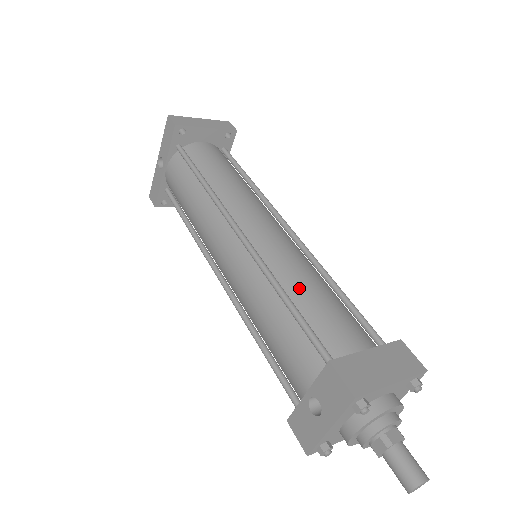
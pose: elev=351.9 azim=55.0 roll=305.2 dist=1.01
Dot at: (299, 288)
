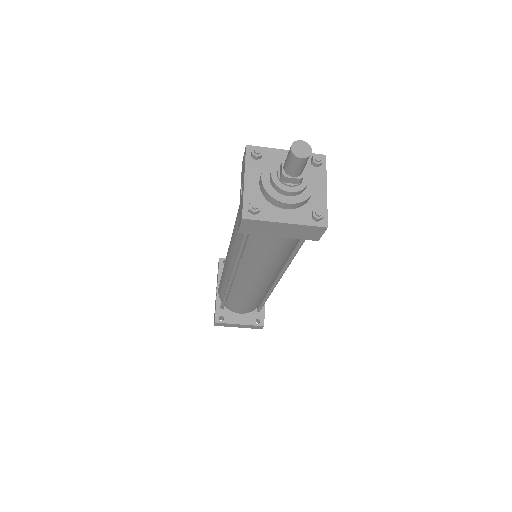
Dot at: occluded
